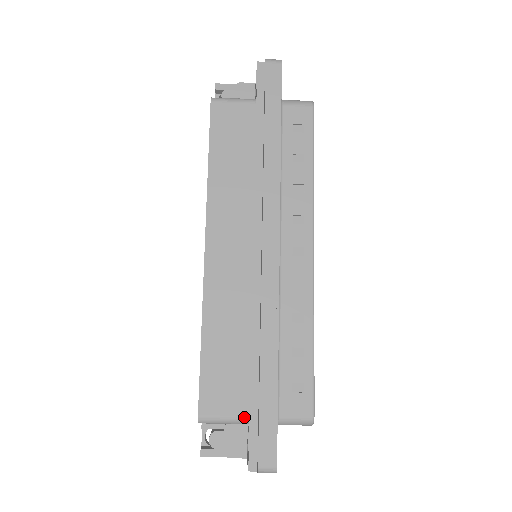
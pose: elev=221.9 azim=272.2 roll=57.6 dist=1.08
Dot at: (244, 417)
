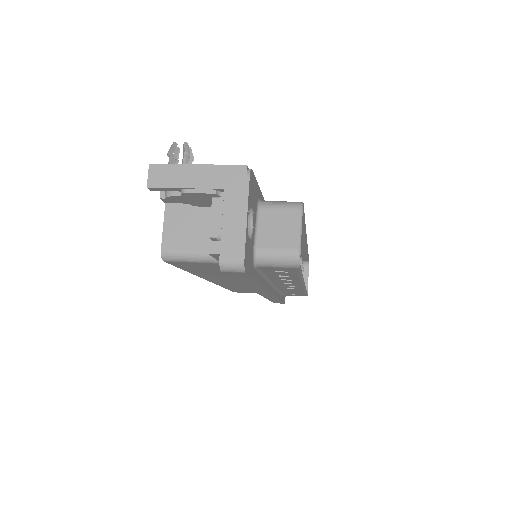
Dot at: occluded
